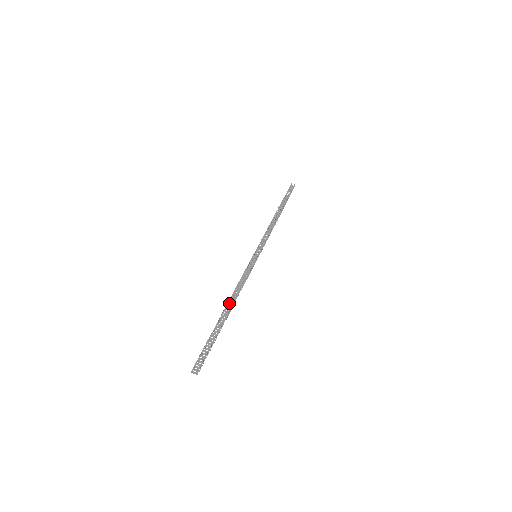
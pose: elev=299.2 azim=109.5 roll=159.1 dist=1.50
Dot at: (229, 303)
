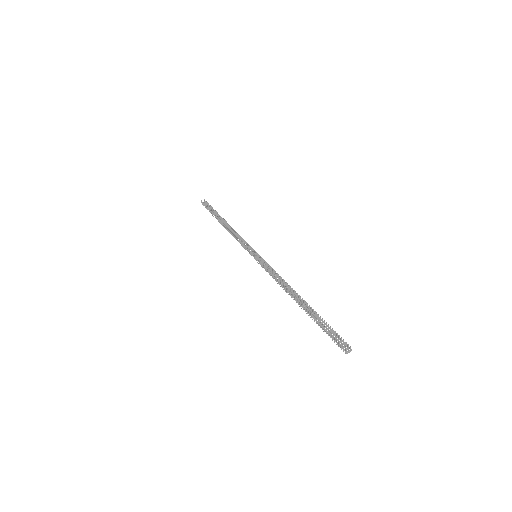
Dot at: (290, 295)
